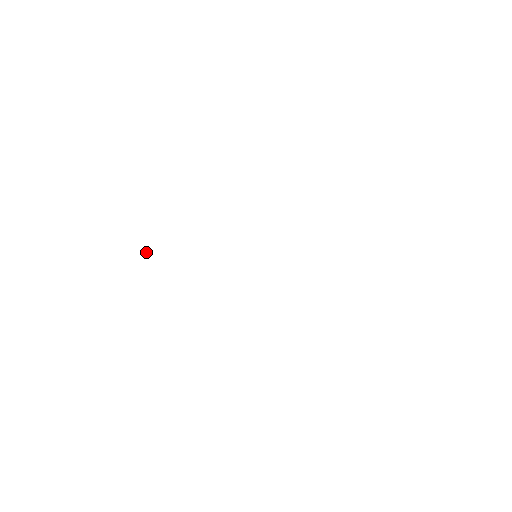
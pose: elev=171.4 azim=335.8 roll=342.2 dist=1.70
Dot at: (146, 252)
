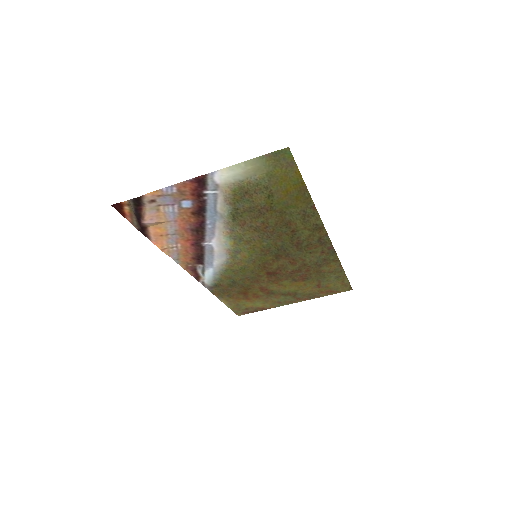
Dot at: (130, 204)
